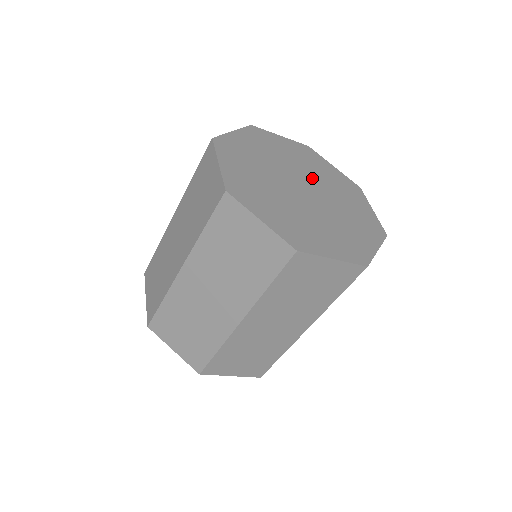
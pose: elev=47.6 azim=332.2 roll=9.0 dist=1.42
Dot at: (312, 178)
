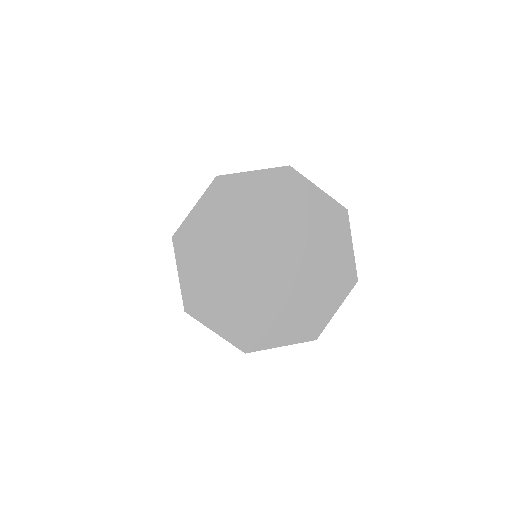
Dot at: (296, 251)
